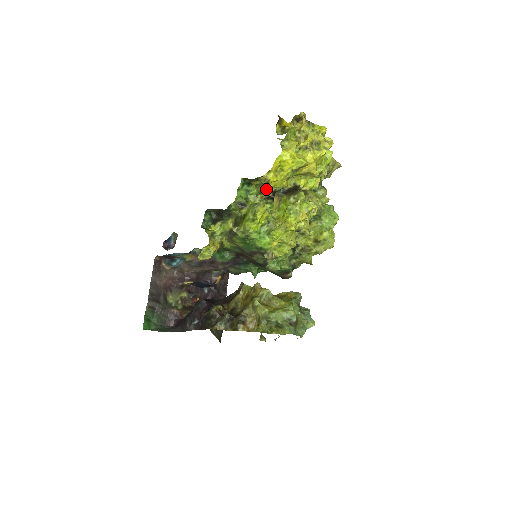
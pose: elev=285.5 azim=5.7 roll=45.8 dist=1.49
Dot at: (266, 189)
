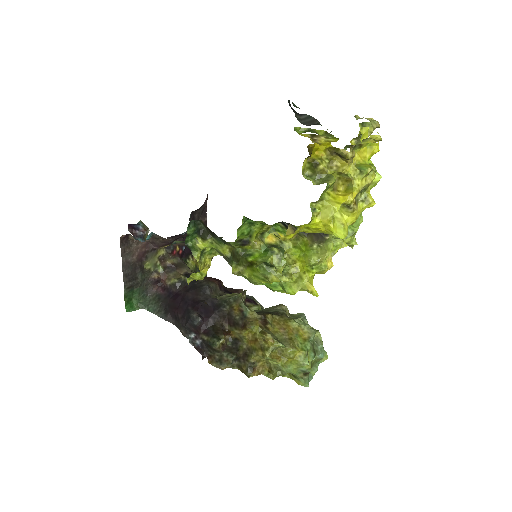
Dot at: occluded
